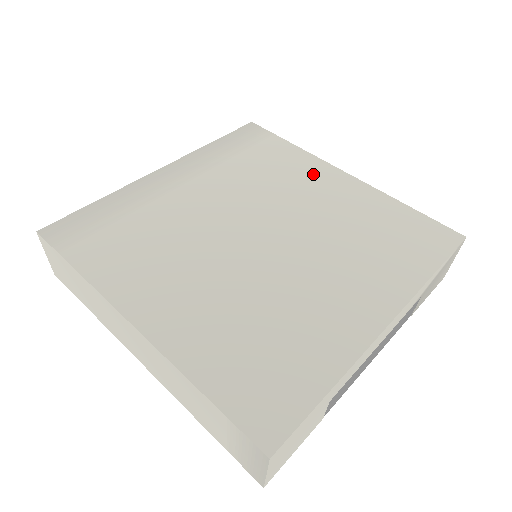
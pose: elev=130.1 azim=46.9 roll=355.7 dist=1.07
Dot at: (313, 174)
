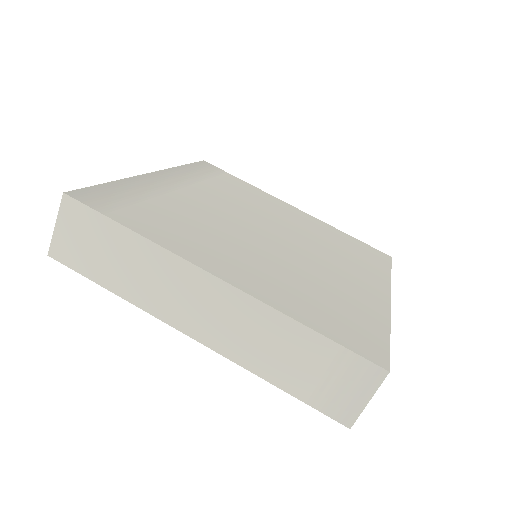
Dot at: (275, 203)
